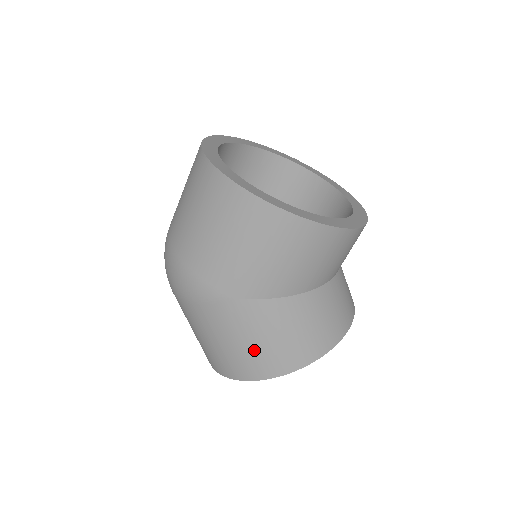
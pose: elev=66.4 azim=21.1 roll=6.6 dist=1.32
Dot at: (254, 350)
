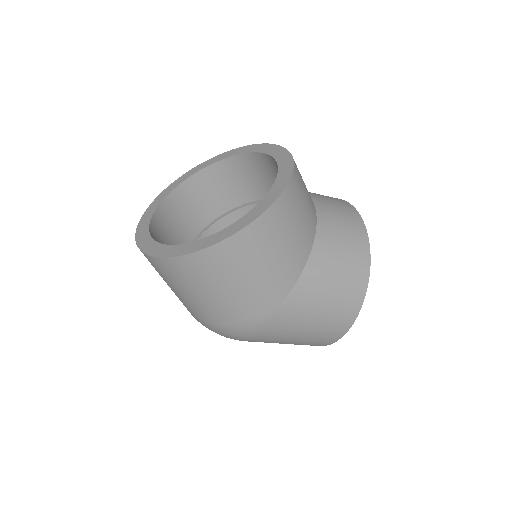
Dot at: (326, 317)
